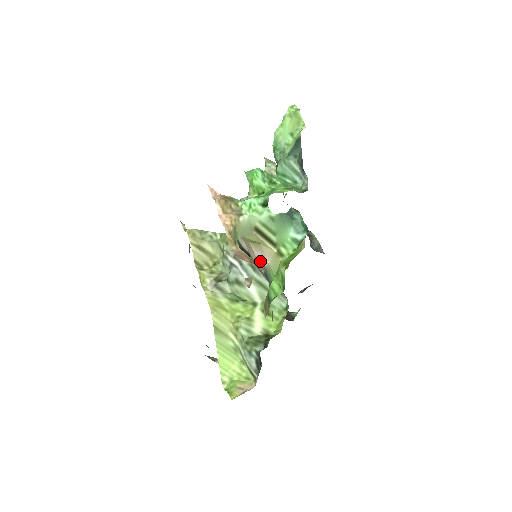
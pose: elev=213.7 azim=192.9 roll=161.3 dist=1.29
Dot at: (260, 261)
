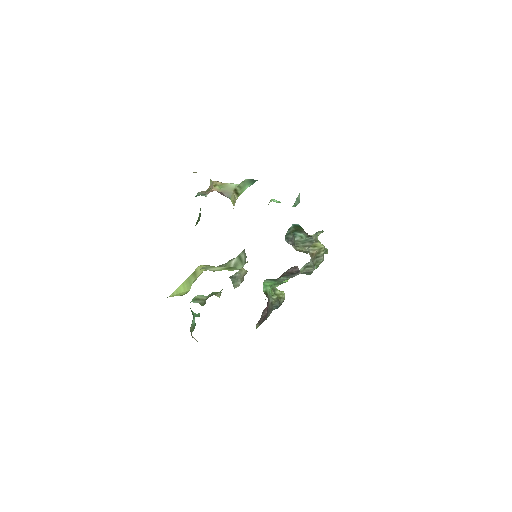
Dot at: occluded
